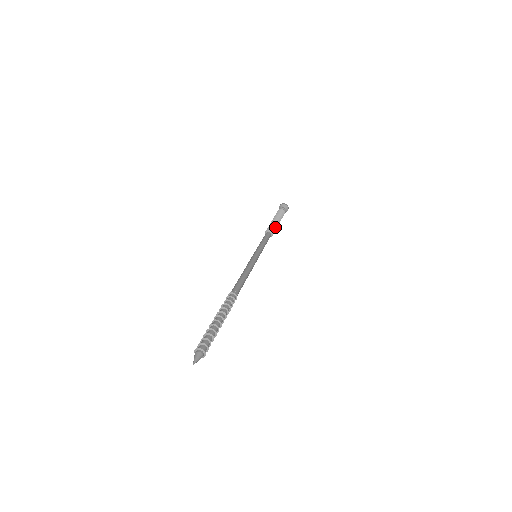
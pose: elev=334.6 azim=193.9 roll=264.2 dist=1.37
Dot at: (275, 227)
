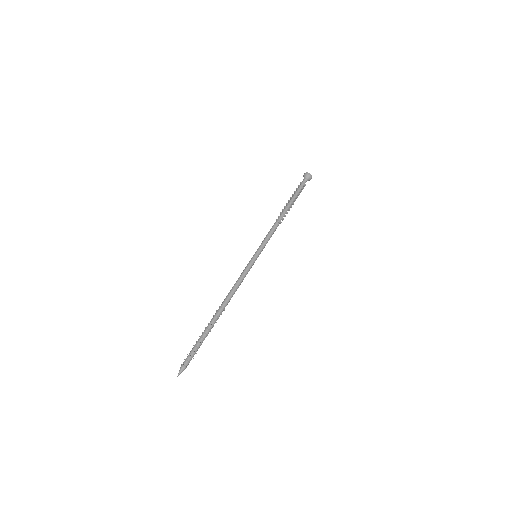
Dot at: (286, 211)
